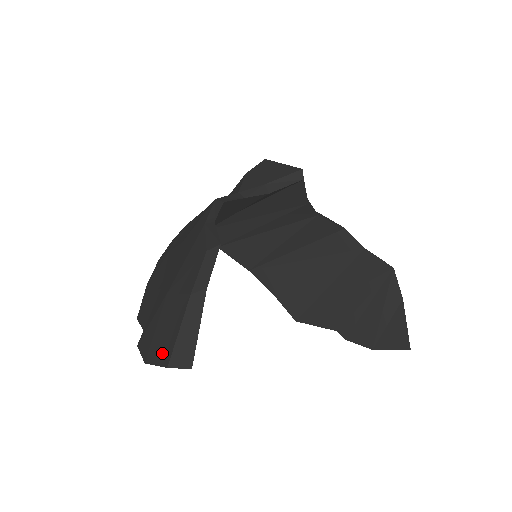
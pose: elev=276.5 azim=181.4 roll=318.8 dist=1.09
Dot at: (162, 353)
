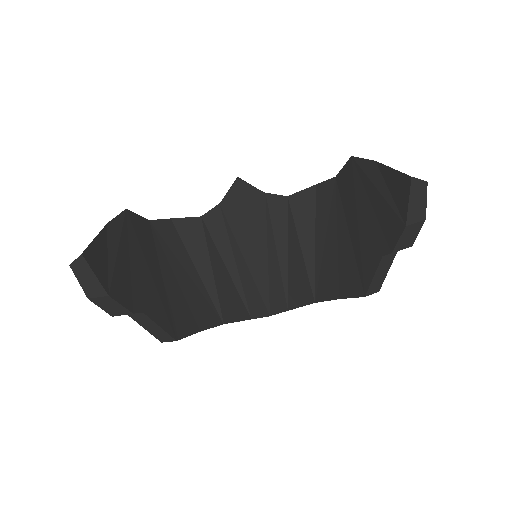
Dot at: occluded
